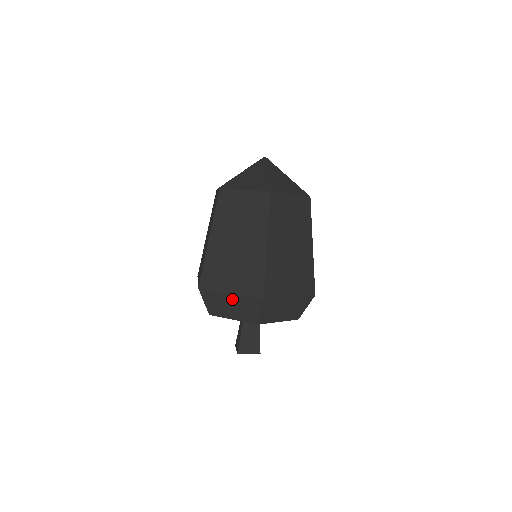
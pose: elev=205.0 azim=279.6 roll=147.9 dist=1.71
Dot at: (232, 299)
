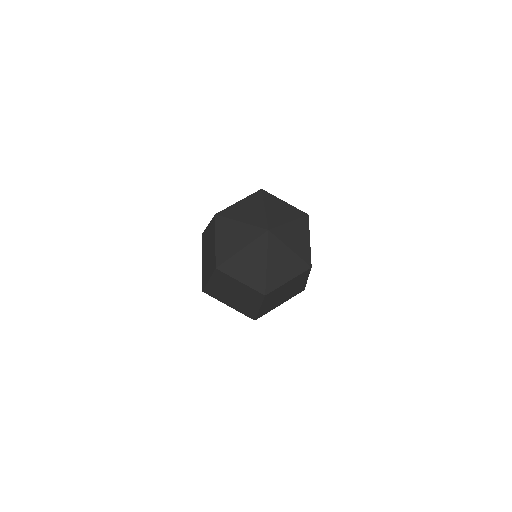
Dot at: occluded
